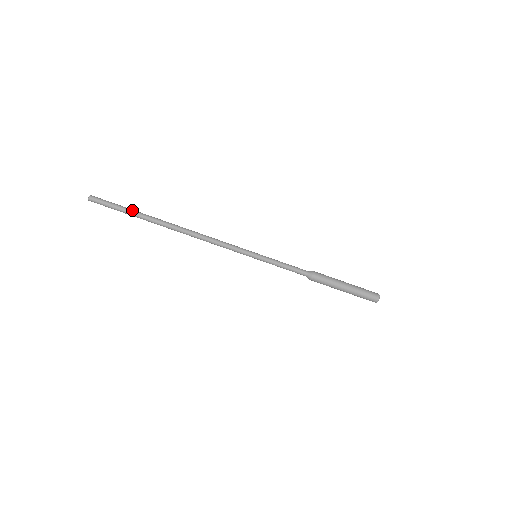
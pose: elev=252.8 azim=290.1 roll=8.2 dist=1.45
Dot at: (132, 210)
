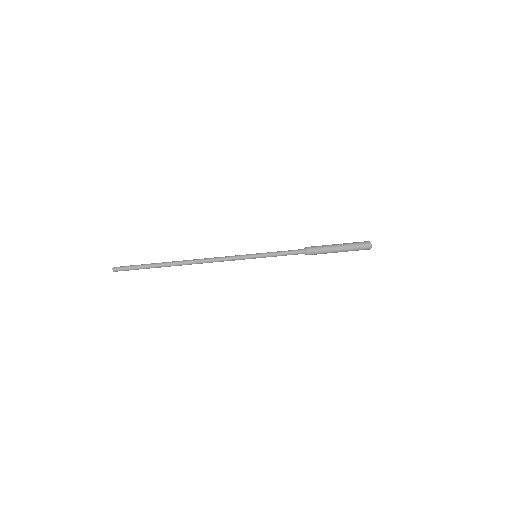
Dot at: (147, 264)
